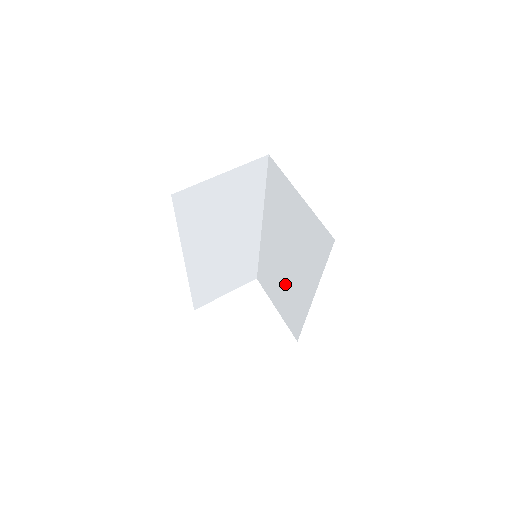
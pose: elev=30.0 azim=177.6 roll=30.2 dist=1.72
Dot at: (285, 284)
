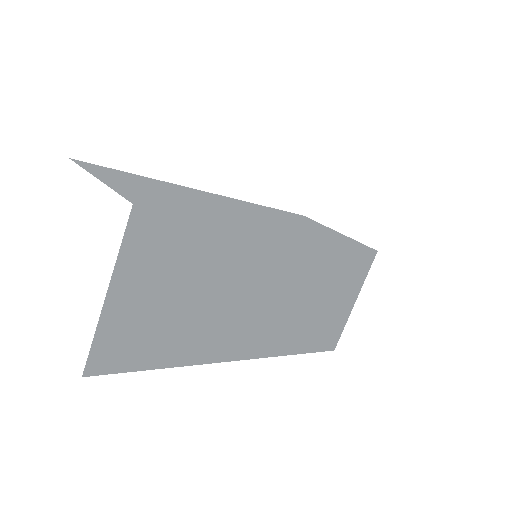
Dot at: (294, 307)
